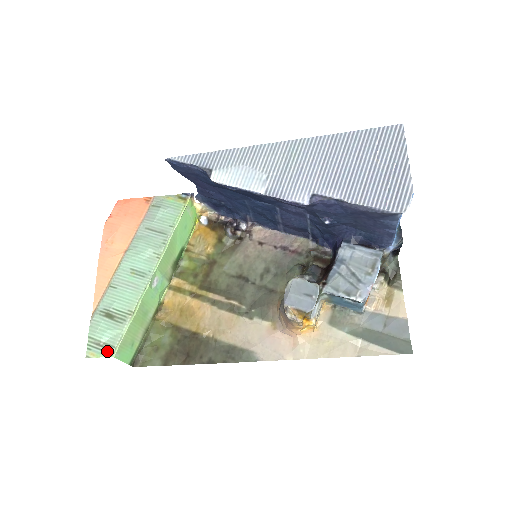
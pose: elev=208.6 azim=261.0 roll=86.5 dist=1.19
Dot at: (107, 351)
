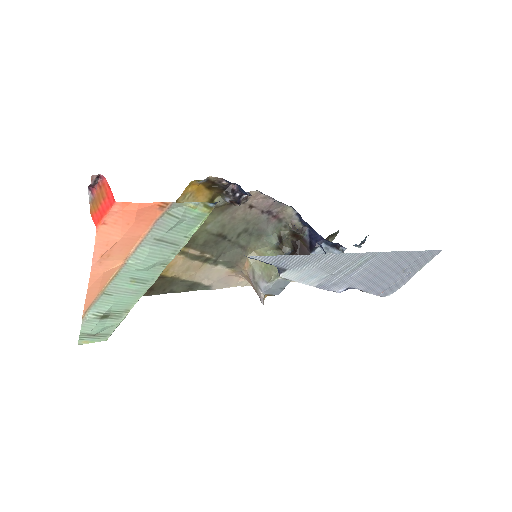
Dot at: (102, 338)
